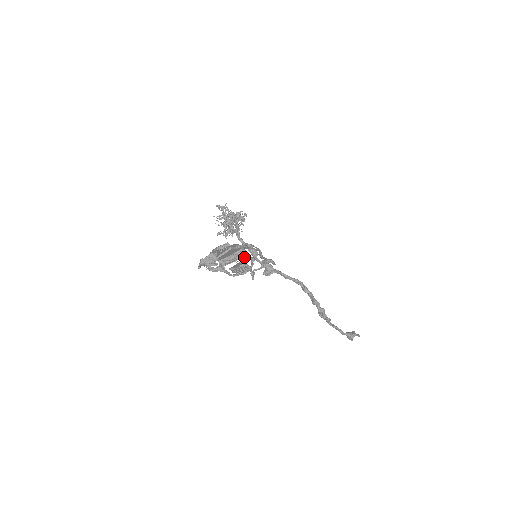
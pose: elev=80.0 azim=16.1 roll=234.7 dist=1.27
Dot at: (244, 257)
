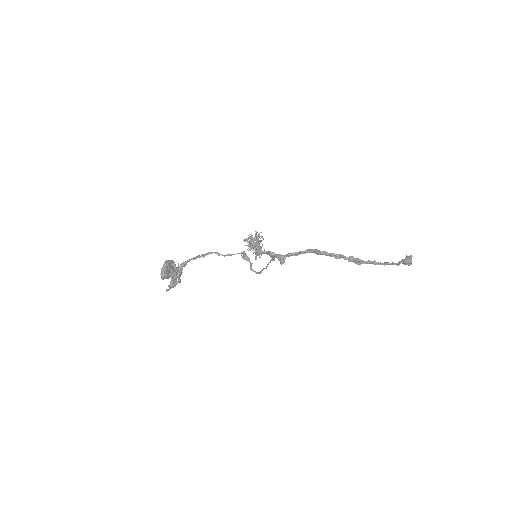
Dot at: (172, 265)
